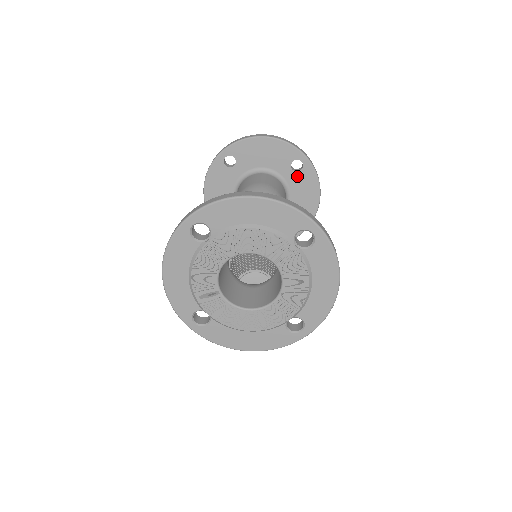
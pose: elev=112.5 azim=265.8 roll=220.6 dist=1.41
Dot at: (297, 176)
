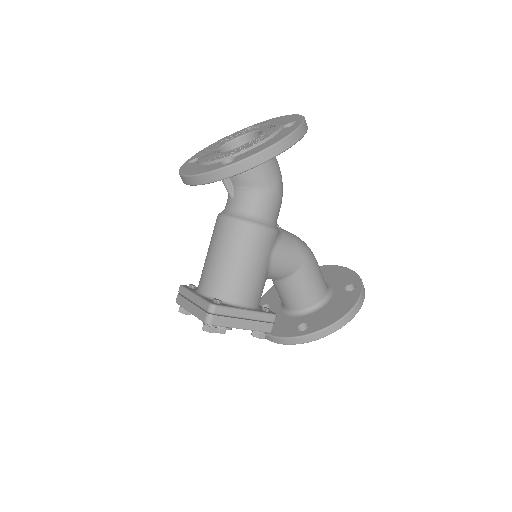
Dot at: (344, 294)
